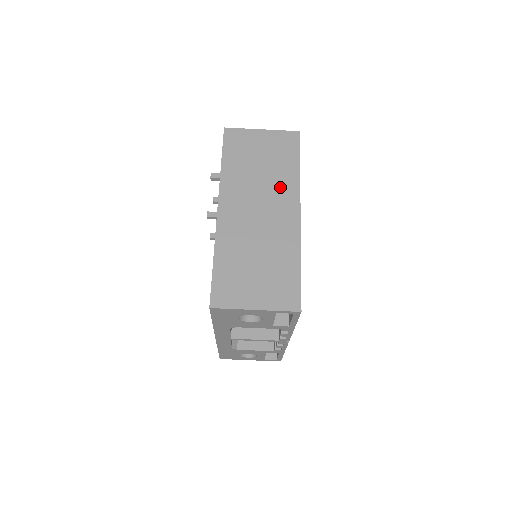
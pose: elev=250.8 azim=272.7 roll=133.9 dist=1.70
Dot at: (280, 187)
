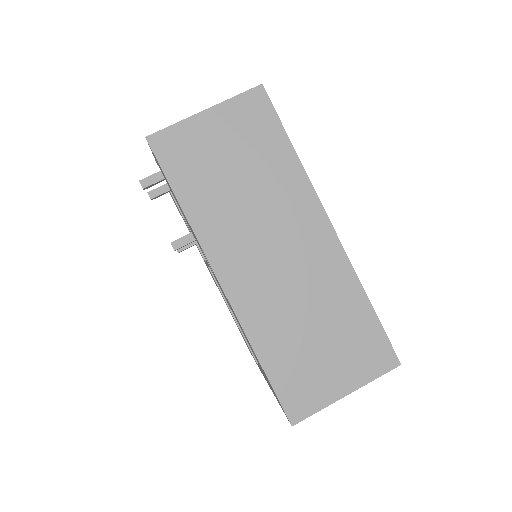
Dot at: (285, 200)
